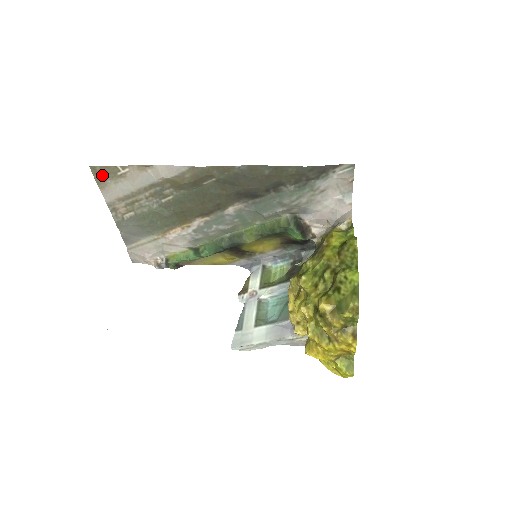
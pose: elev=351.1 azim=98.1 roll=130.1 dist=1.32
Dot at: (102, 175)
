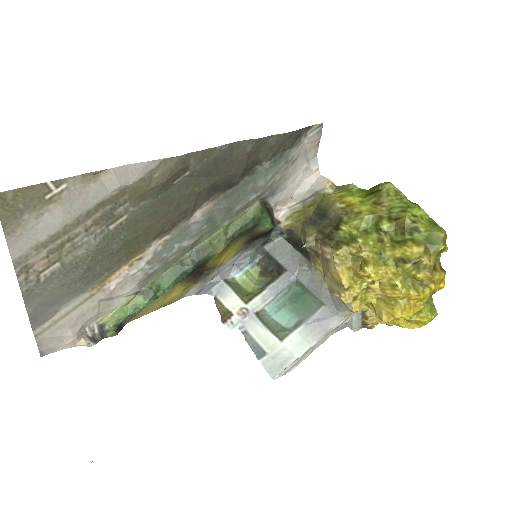
Dot at: (15, 207)
